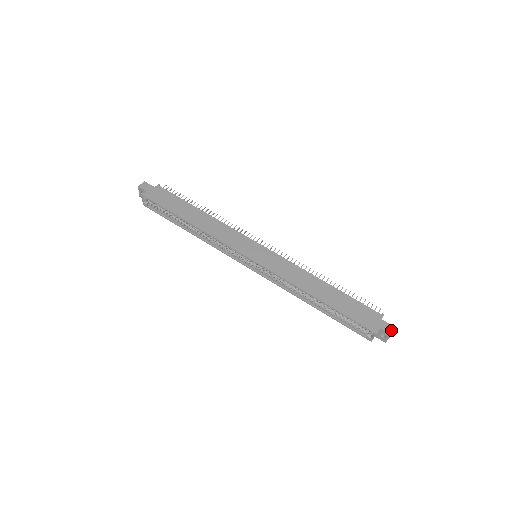
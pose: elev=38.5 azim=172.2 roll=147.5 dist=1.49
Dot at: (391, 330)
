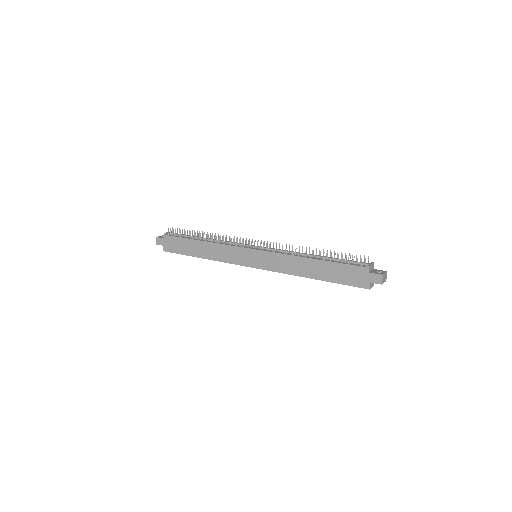
Dot at: (380, 280)
